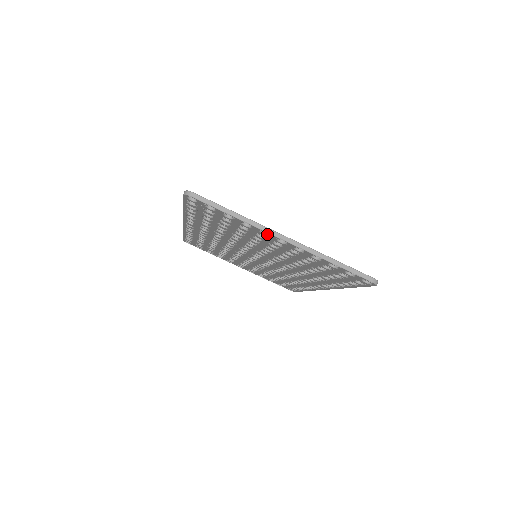
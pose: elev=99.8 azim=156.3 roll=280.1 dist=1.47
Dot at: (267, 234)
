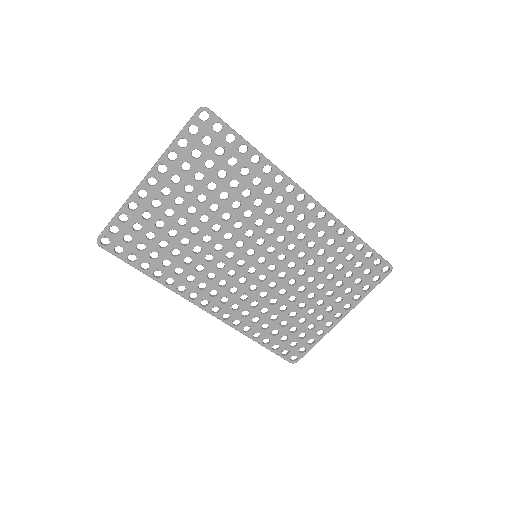
Dot at: (147, 194)
